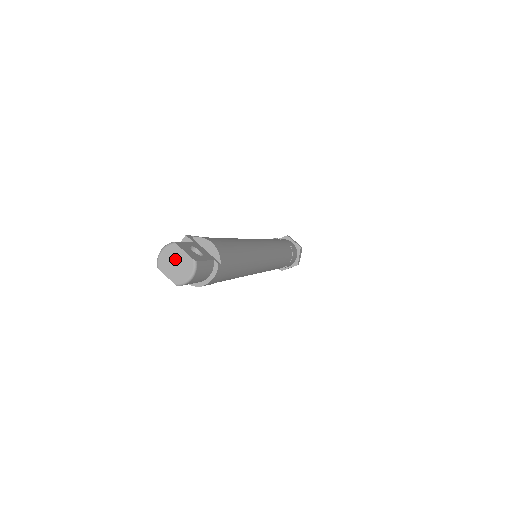
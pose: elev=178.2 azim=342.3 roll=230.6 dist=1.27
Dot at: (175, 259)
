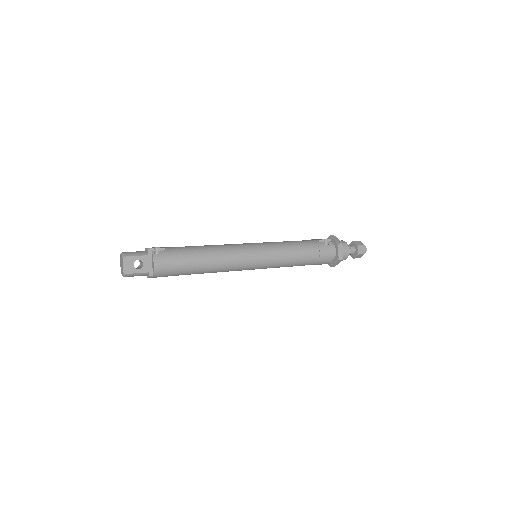
Dot at: (122, 263)
